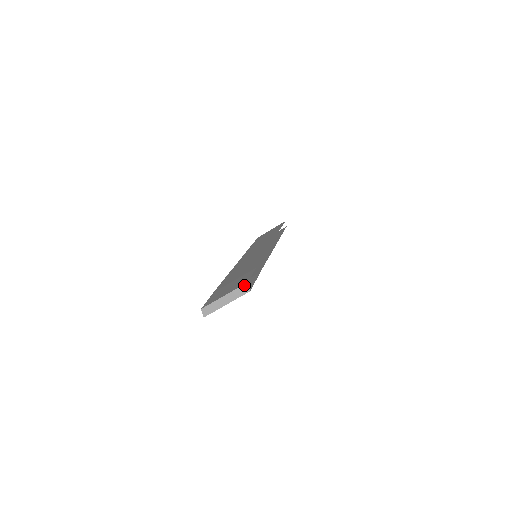
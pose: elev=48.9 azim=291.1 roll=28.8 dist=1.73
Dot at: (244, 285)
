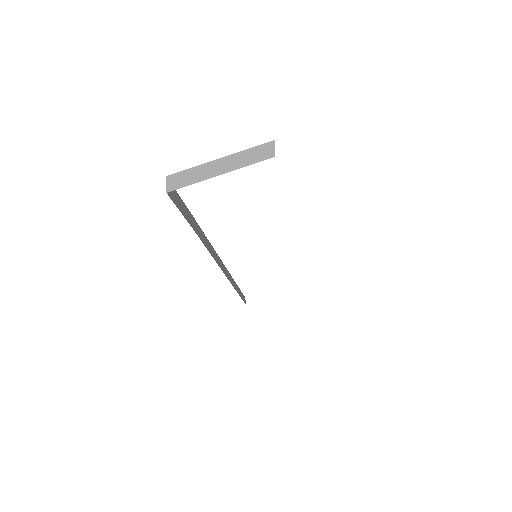
Dot at: (266, 144)
